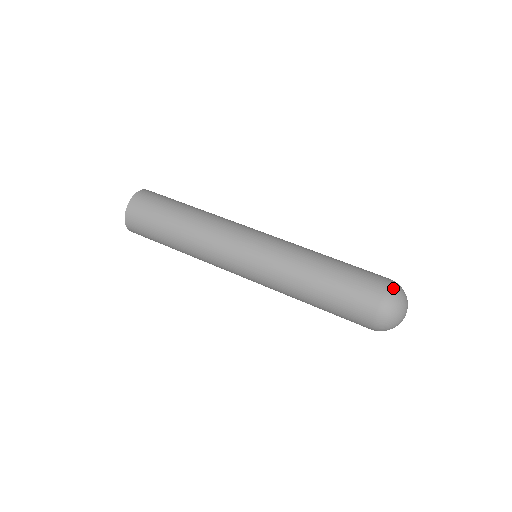
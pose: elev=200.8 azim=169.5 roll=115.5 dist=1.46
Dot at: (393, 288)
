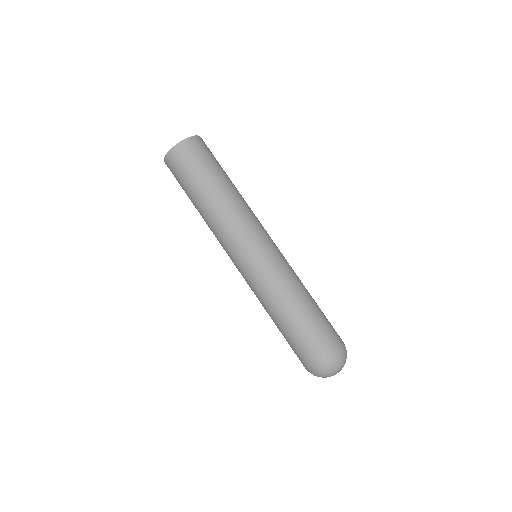
Dot at: occluded
